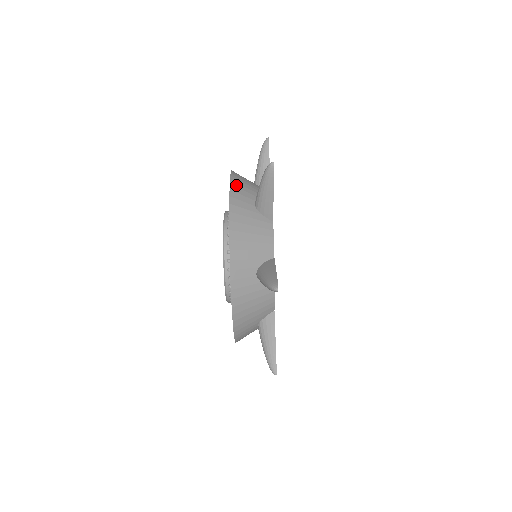
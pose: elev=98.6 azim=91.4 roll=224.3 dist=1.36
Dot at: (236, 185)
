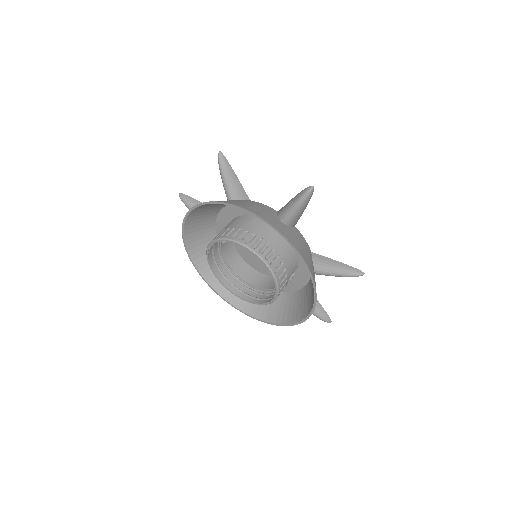
Dot at: (263, 217)
